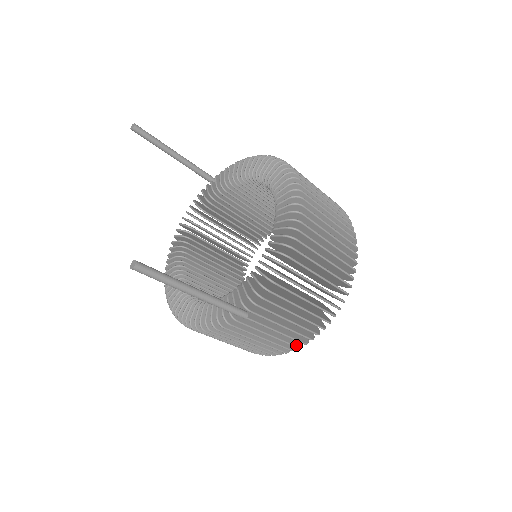
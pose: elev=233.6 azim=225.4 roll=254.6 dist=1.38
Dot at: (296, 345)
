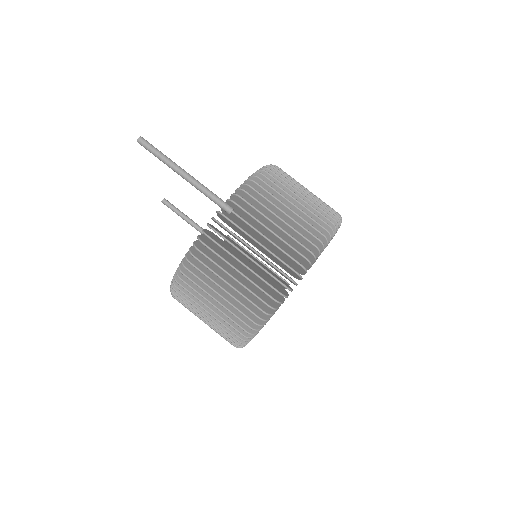
Dot at: (293, 269)
